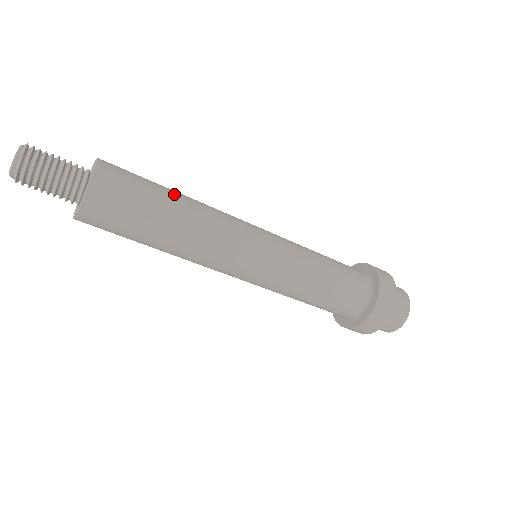
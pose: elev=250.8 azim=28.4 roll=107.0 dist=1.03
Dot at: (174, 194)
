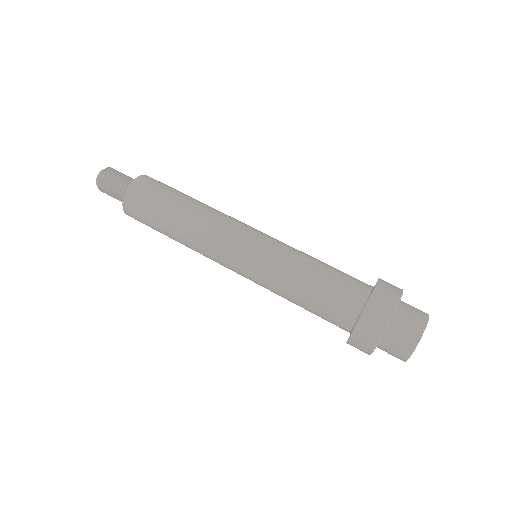
Dot at: (193, 198)
